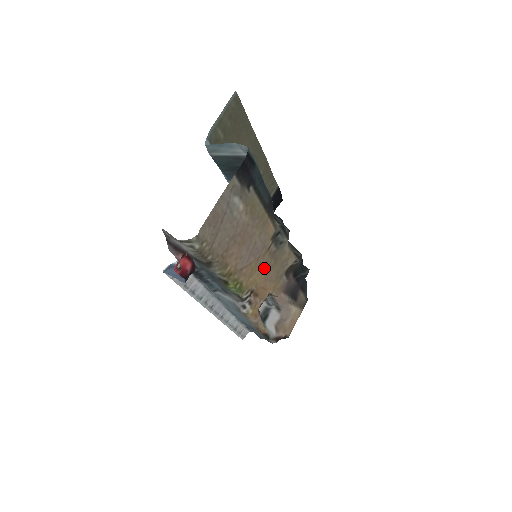
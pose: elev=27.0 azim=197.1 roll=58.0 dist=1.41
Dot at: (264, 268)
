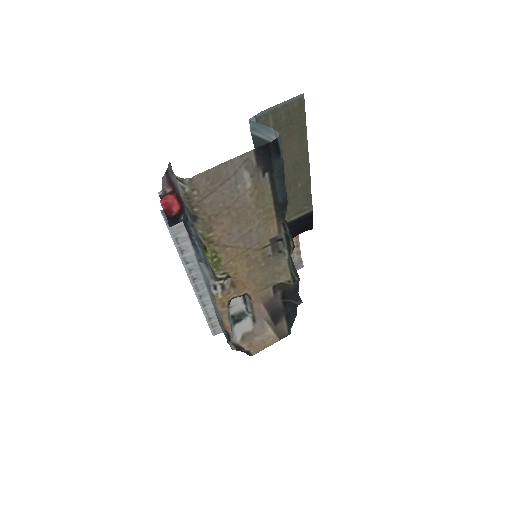
Dot at: (251, 263)
